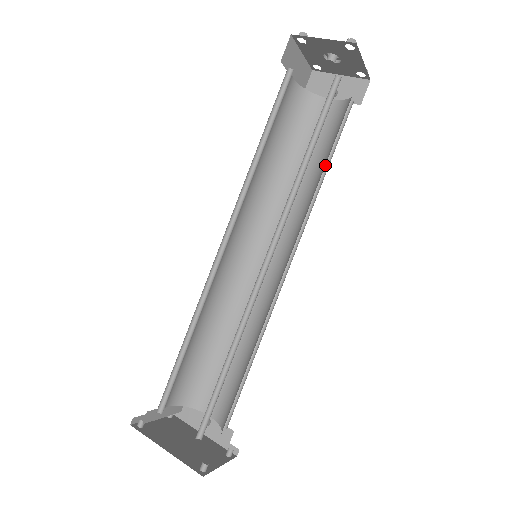
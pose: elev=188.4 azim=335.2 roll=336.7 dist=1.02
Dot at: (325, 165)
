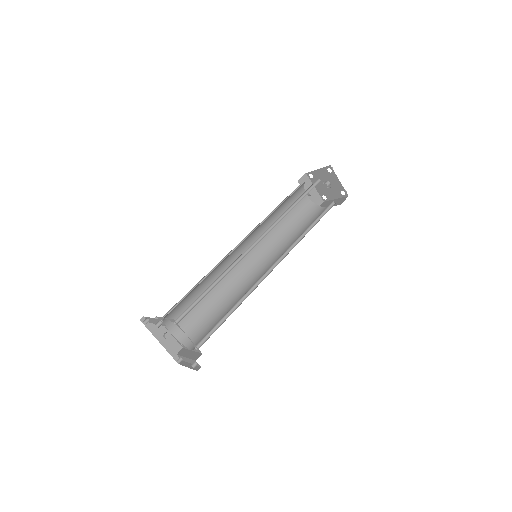
Dot at: (293, 227)
